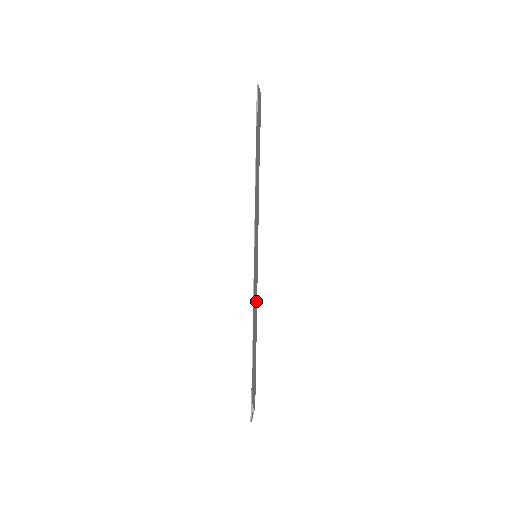
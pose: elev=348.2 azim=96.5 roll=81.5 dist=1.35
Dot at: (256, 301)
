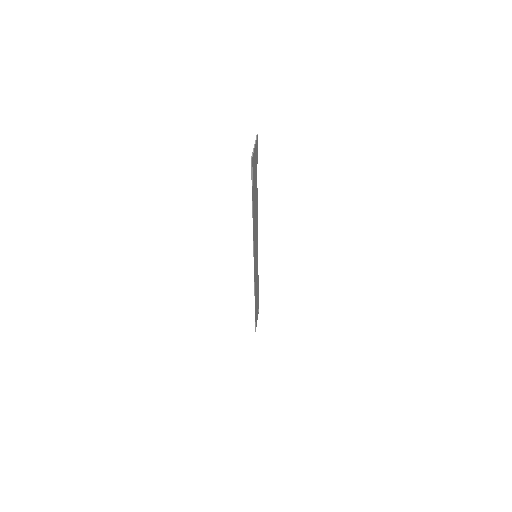
Dot at: (257, 272)
